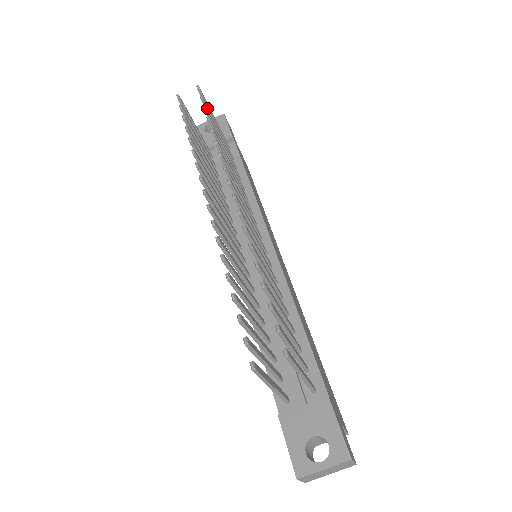
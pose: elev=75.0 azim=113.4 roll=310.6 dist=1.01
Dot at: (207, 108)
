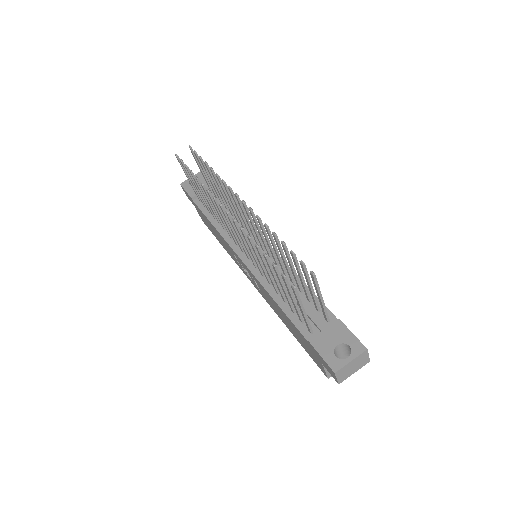
Dot at: (199, 160)
